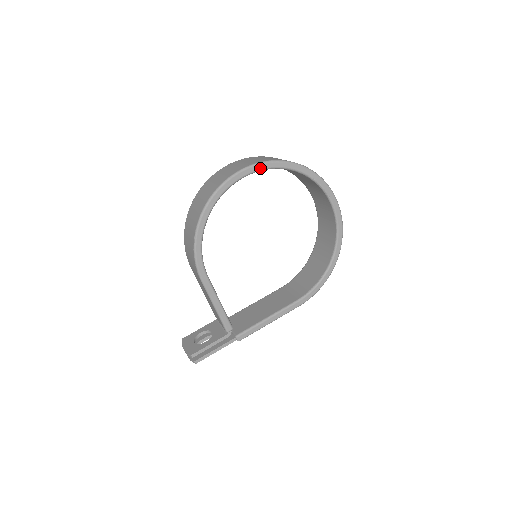
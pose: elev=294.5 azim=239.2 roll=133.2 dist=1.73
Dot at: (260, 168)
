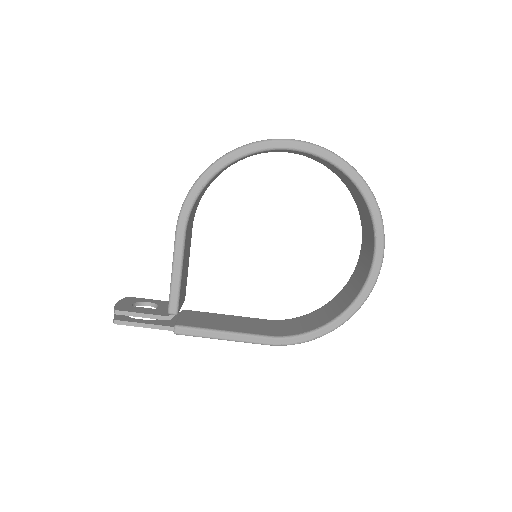
Dot at: (313, 151)
